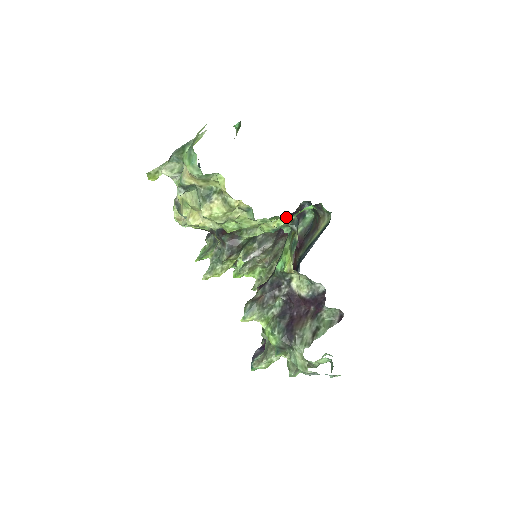
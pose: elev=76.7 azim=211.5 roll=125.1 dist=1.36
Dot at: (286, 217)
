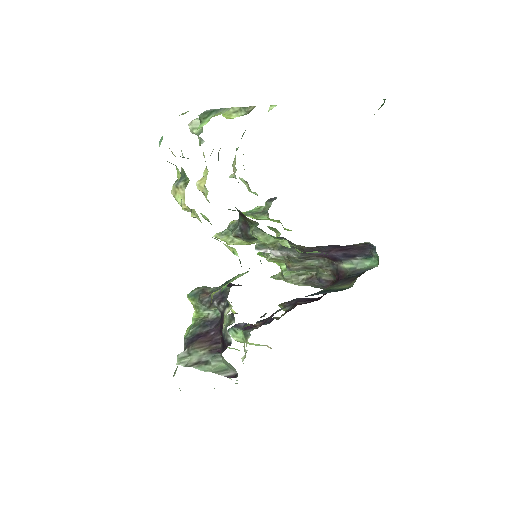
Dot at: occluded
